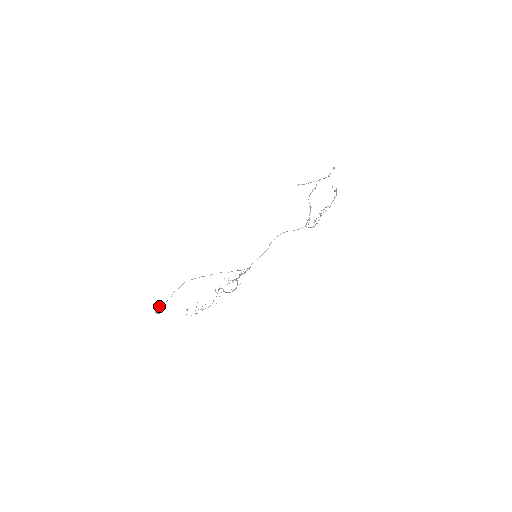
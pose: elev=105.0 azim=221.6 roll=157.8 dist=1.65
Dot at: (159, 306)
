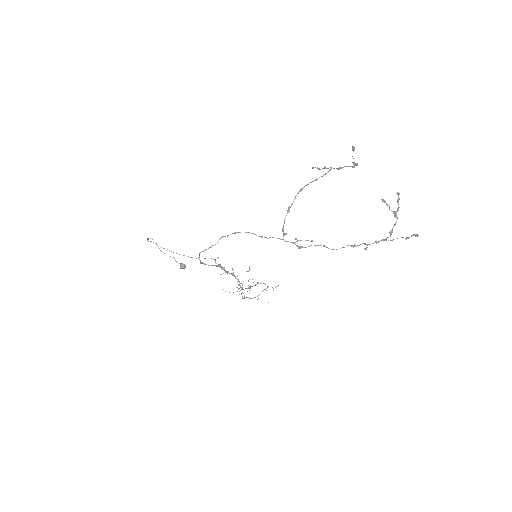
Dot at: occluded
